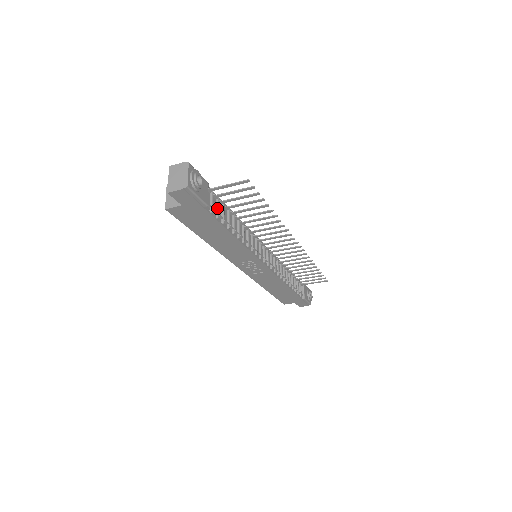
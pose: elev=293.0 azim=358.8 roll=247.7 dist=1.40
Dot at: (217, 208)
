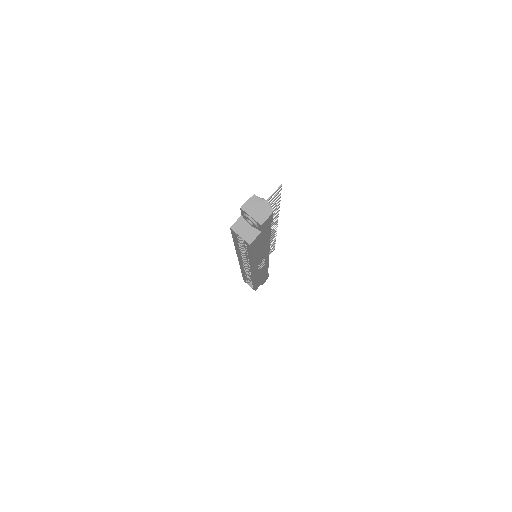
Dot at: occluded
